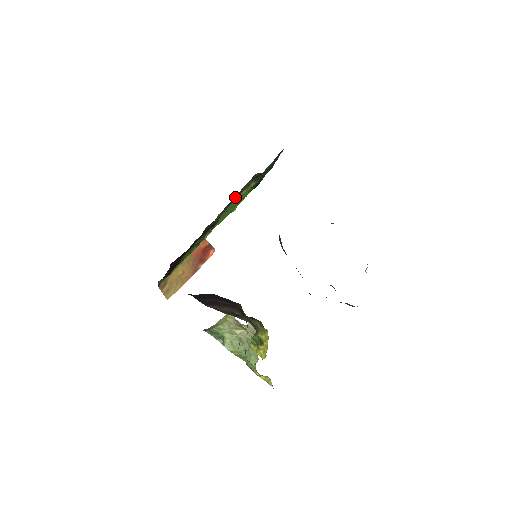
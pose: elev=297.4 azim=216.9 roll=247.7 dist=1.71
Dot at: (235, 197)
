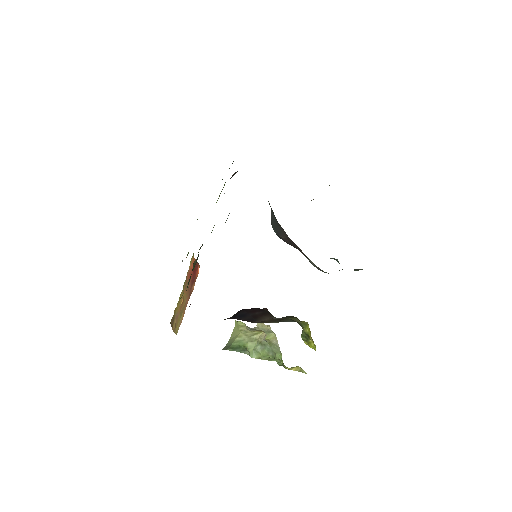
Dot at: occluded
